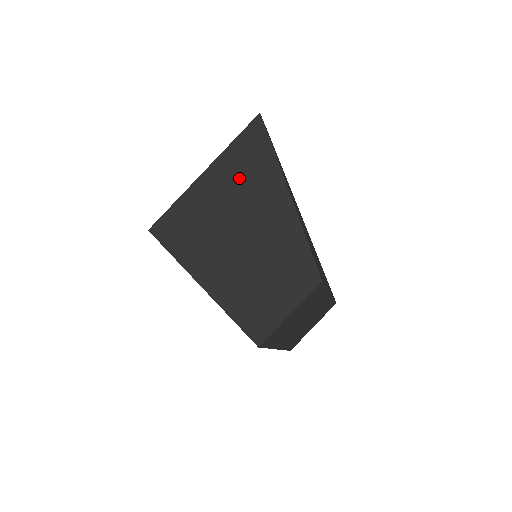
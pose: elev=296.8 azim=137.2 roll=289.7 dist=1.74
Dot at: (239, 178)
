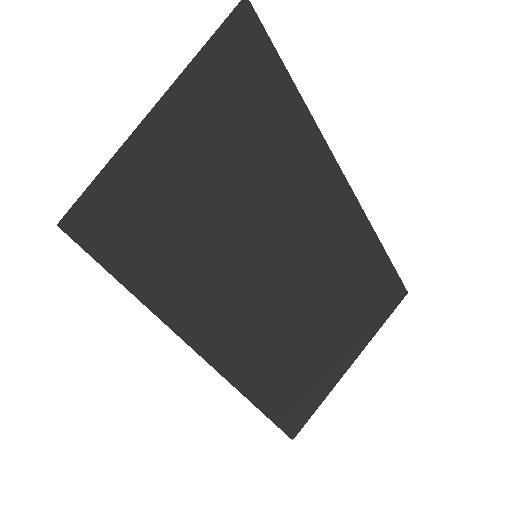
Dot at: (219, 113)
